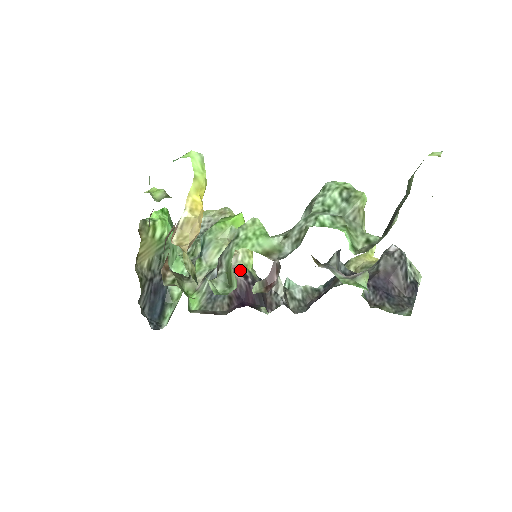
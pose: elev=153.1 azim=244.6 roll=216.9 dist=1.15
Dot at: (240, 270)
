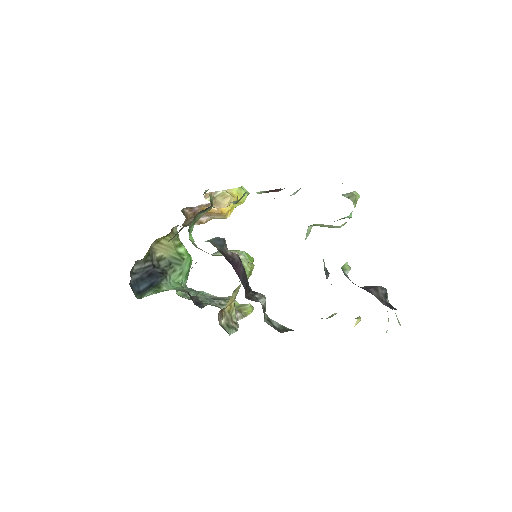
Dot at: occluded
